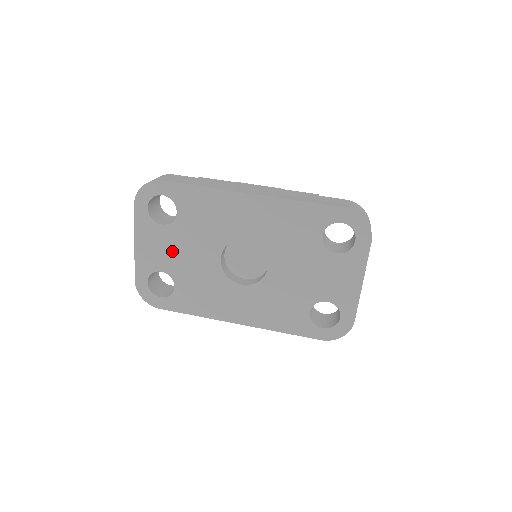
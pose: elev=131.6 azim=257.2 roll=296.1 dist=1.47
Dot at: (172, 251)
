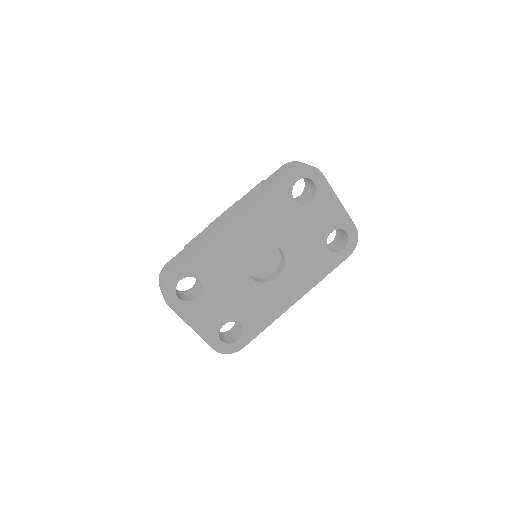
Dot at: (218, 306)
